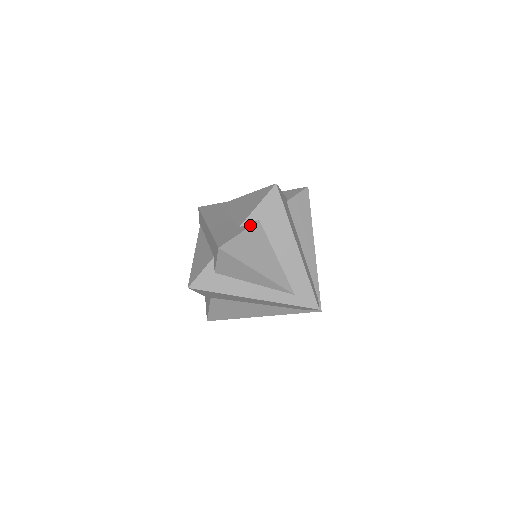
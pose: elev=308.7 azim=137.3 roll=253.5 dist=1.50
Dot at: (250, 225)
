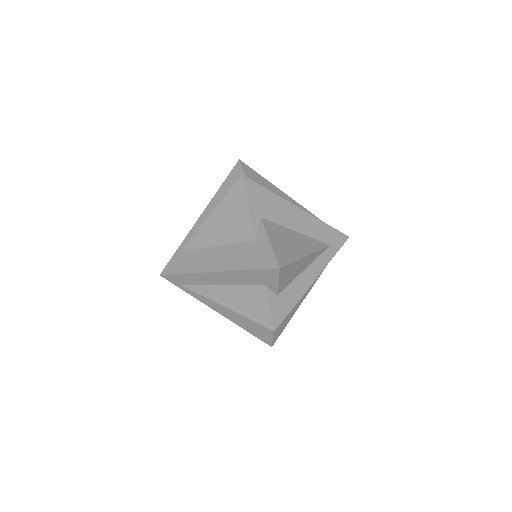
Dot at: (263, 228)
